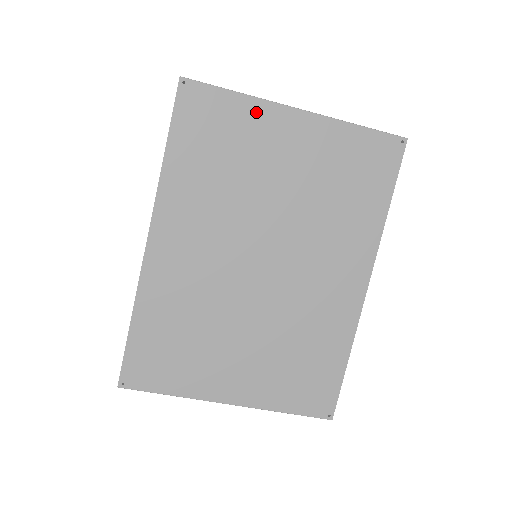
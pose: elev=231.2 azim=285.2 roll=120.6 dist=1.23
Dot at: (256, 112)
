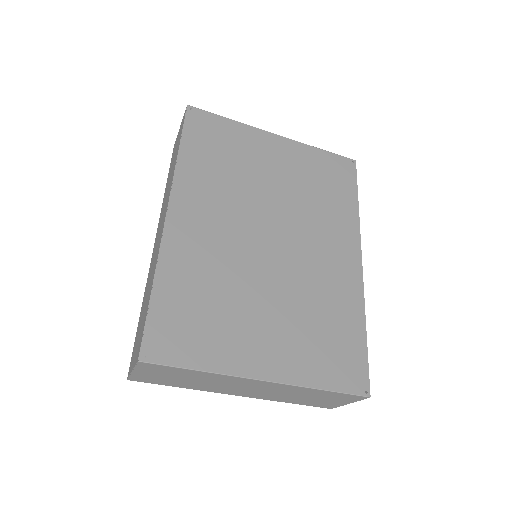
Dot at: (246, 132)
